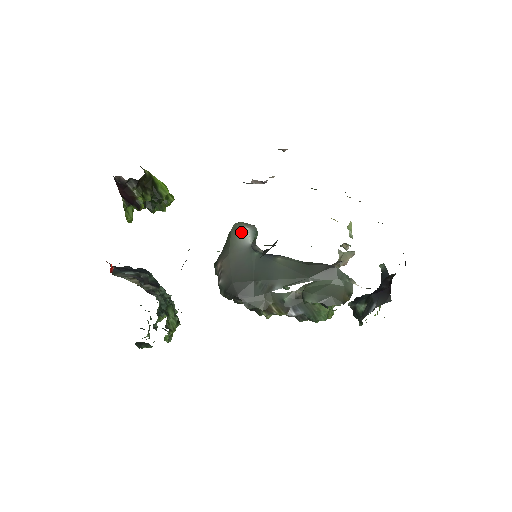
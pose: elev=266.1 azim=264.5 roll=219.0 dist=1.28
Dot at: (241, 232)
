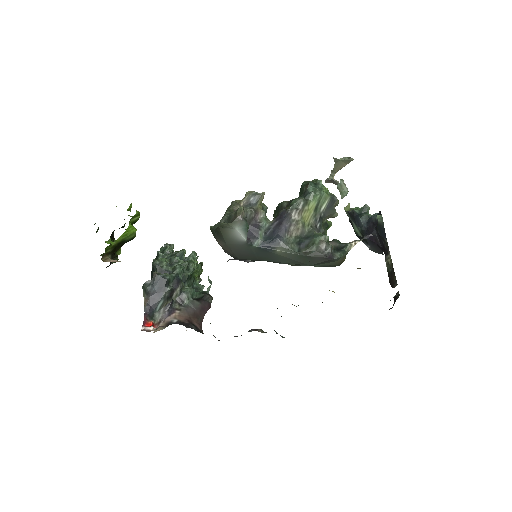
Dot at: (231, 232)
